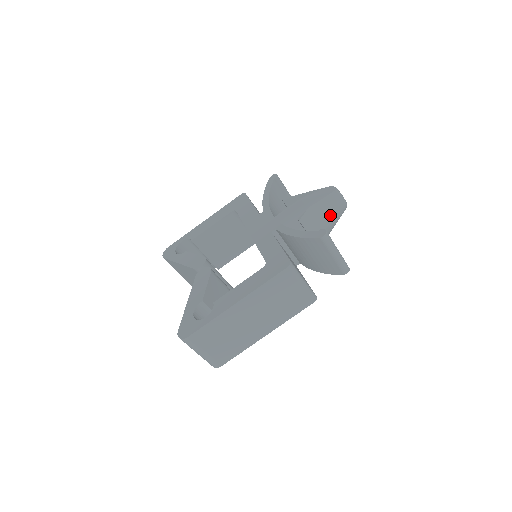
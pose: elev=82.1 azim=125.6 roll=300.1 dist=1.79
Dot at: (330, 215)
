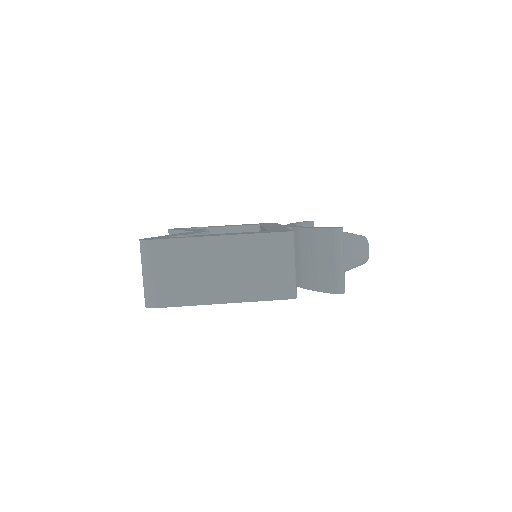
Dot at: (349, 249)
